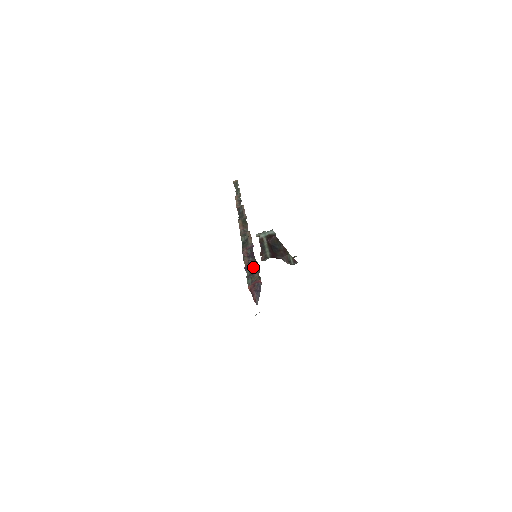
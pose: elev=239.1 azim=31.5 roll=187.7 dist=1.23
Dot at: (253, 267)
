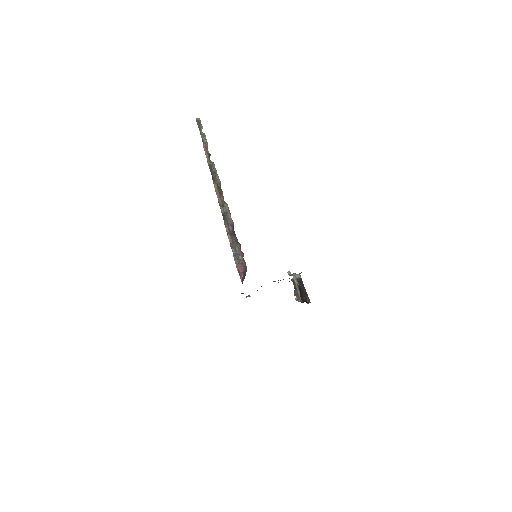
Dot at: (238, 248)
